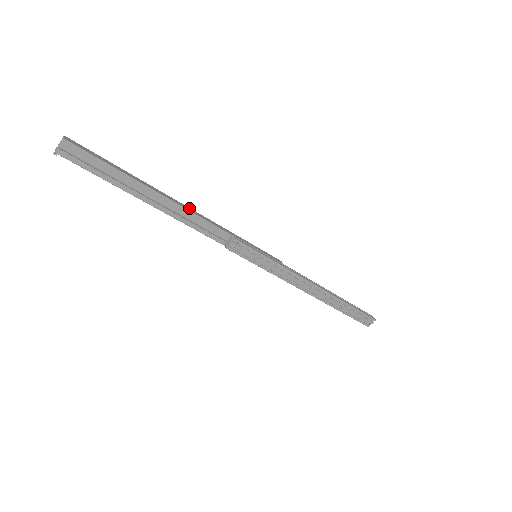
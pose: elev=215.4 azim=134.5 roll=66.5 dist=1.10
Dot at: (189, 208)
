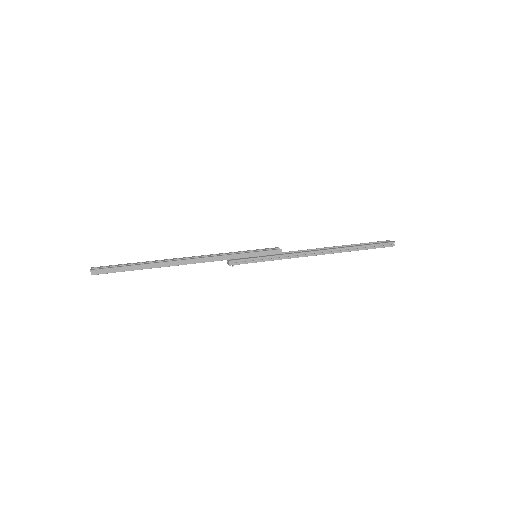
Dot at: (189, 260)
